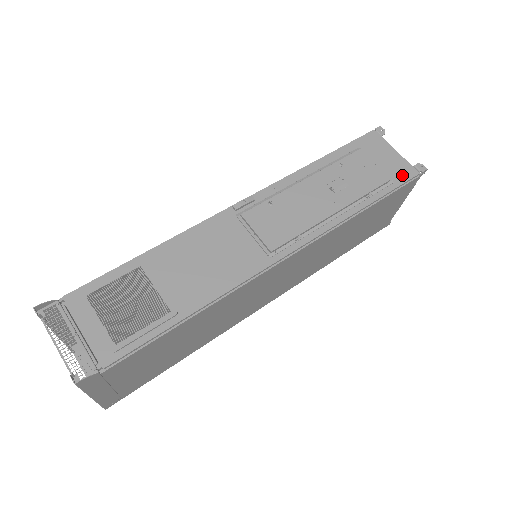
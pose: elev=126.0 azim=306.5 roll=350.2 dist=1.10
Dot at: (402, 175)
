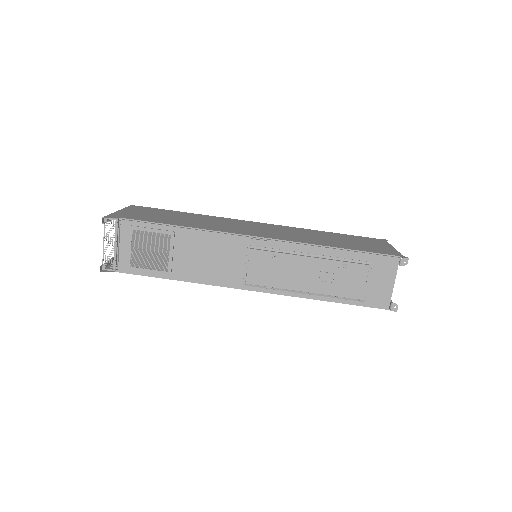
Dot at: (376, 302)
